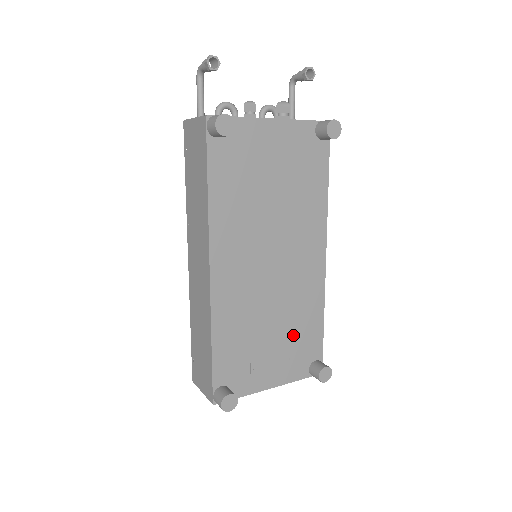
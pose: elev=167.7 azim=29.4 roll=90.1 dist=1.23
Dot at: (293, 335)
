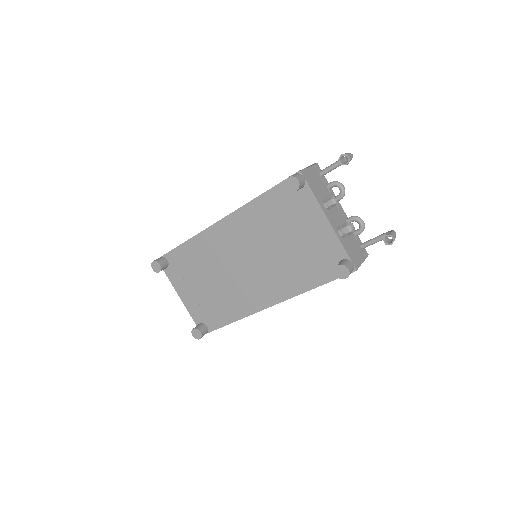
Dot at: (213, 301)
